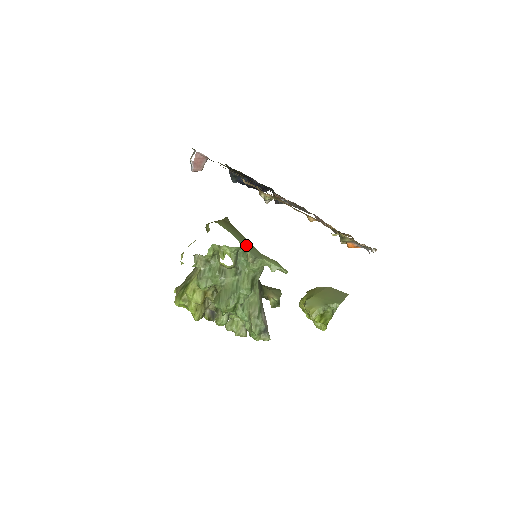
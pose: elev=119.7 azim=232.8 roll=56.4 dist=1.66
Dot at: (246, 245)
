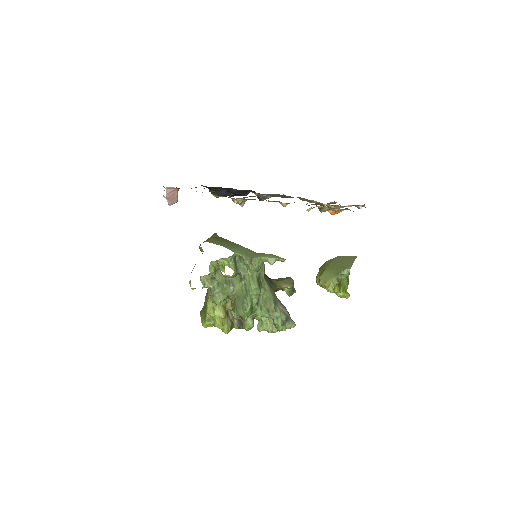
Dot at: (239, 251)
